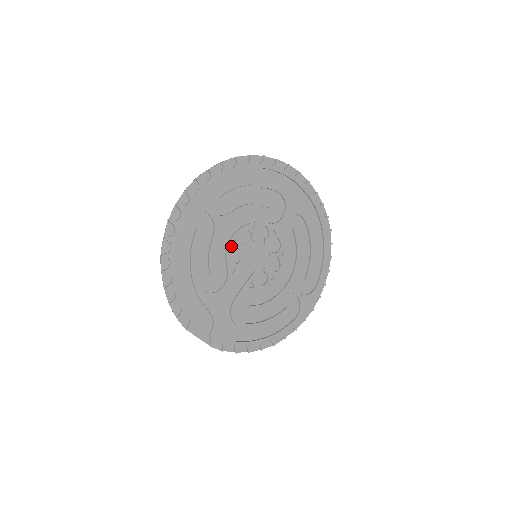
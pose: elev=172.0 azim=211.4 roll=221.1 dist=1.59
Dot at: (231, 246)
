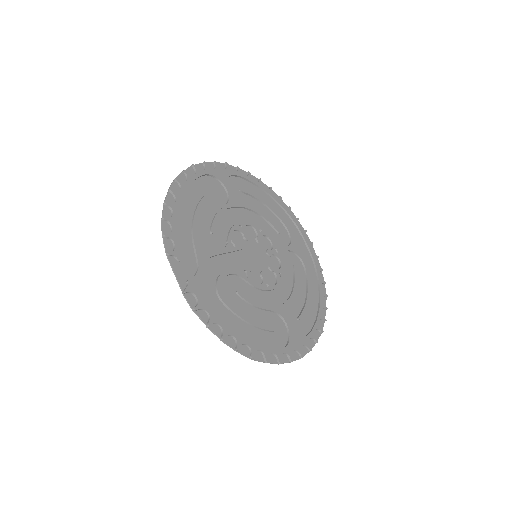
Dot at: (237, 227)
